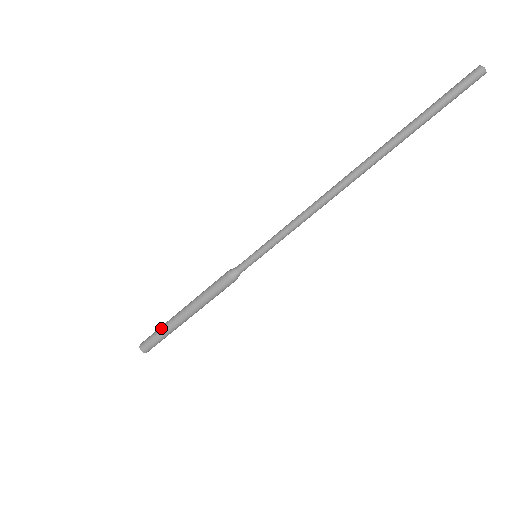
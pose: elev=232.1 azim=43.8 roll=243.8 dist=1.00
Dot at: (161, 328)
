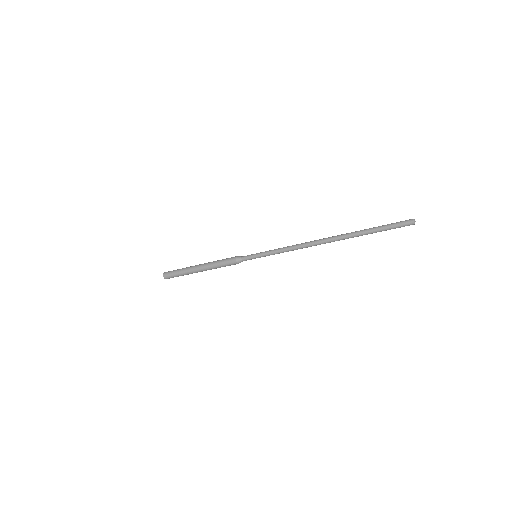
Dot at: (182, 269)
